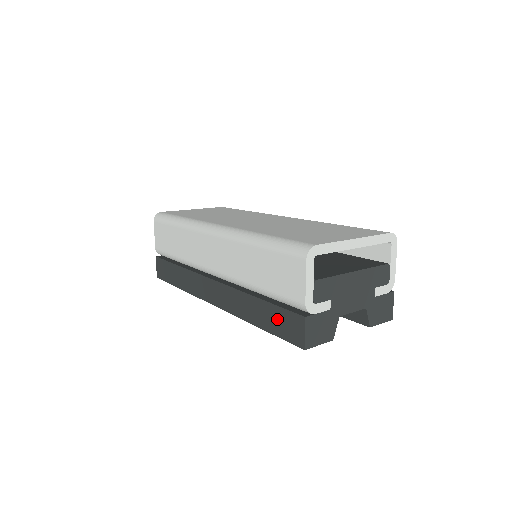
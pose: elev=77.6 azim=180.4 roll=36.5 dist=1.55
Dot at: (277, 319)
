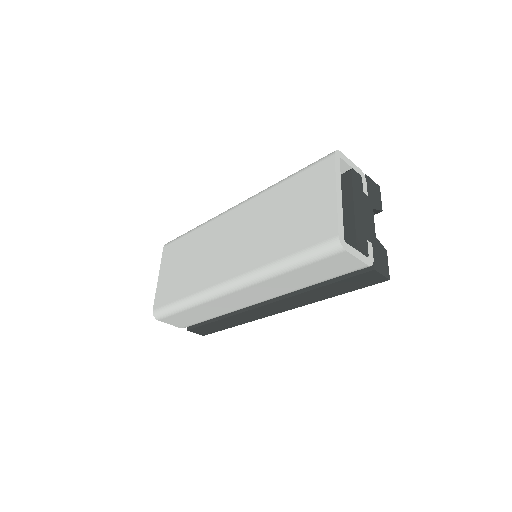
Dot at: (350, 284)
